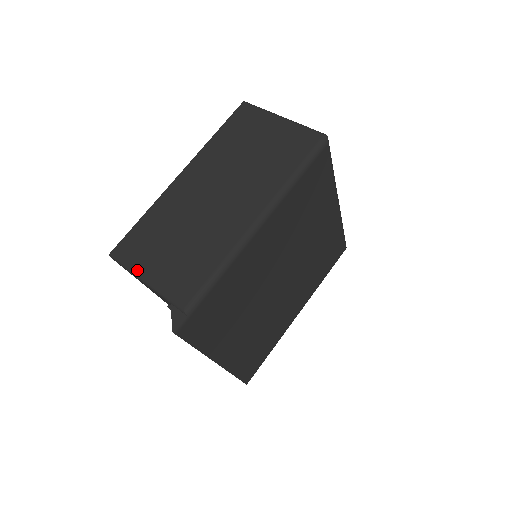
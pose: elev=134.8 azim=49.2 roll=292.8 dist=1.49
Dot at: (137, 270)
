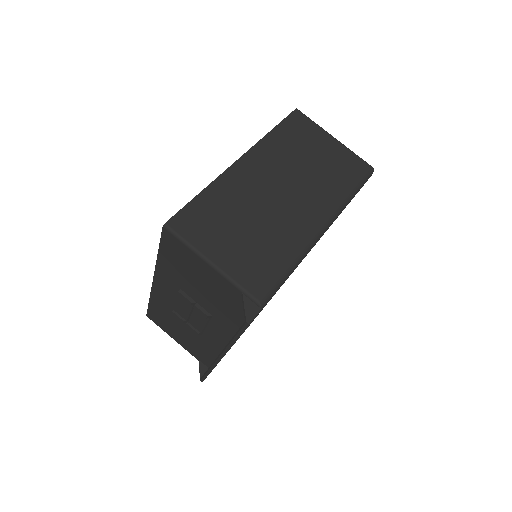
Dot at: (202, 249)
